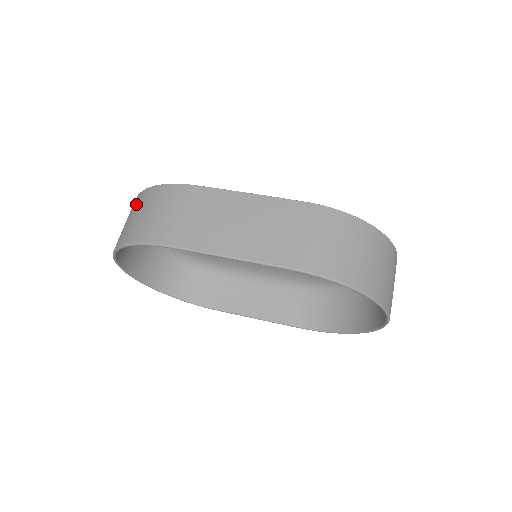
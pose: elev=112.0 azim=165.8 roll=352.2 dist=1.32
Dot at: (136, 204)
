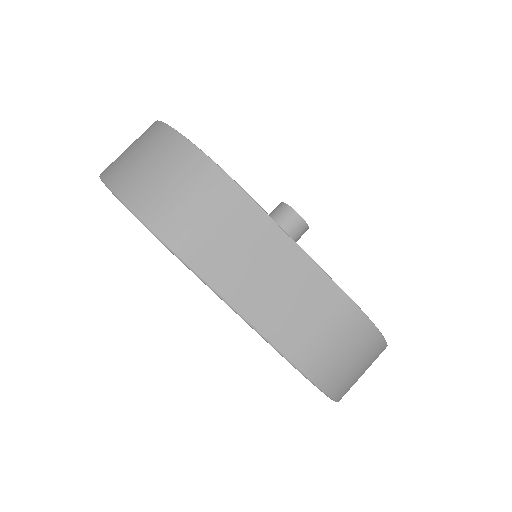
Dot at: (164, 148)
